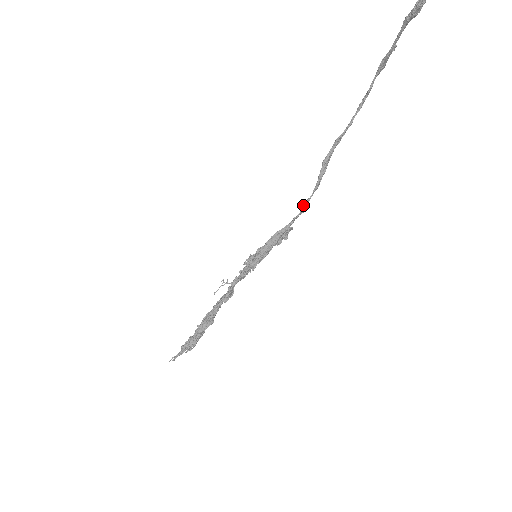
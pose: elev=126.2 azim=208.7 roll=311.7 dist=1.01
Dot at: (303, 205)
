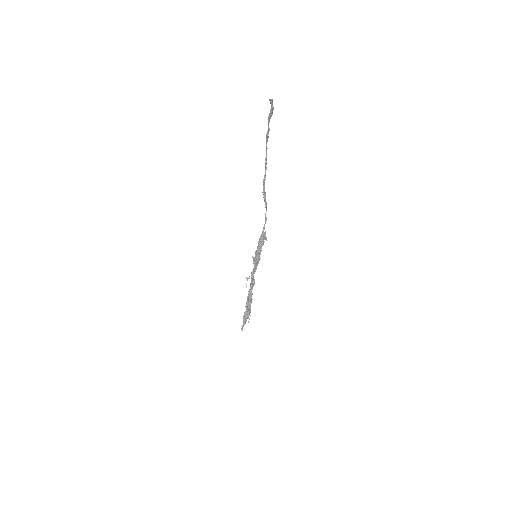
Dot at: (265, 218)
